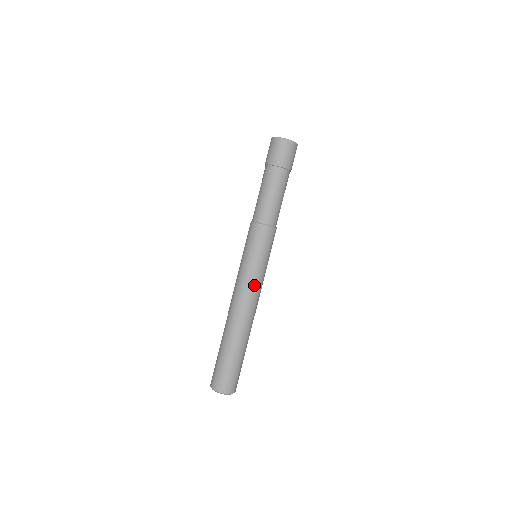
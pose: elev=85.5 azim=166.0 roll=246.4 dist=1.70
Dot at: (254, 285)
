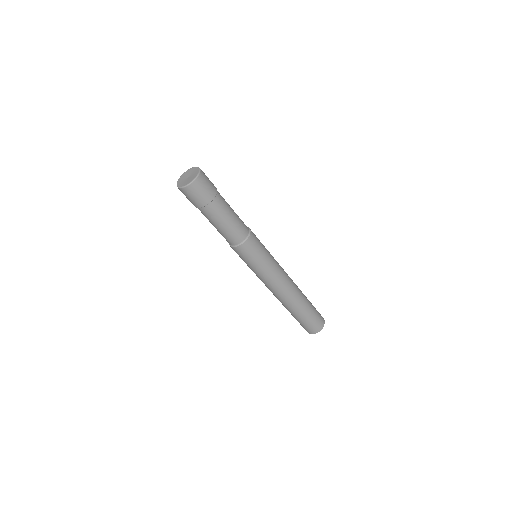
Dot at: (275, 277)
